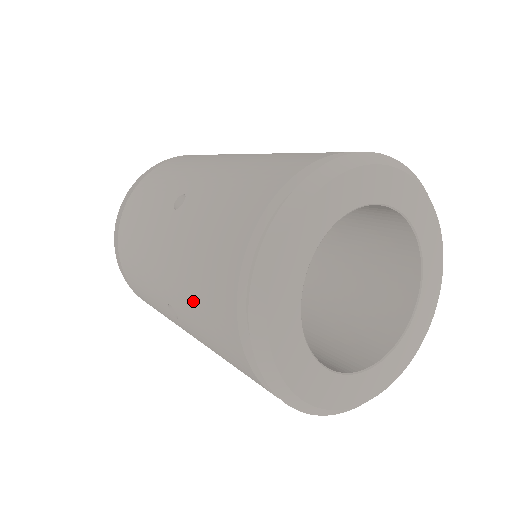
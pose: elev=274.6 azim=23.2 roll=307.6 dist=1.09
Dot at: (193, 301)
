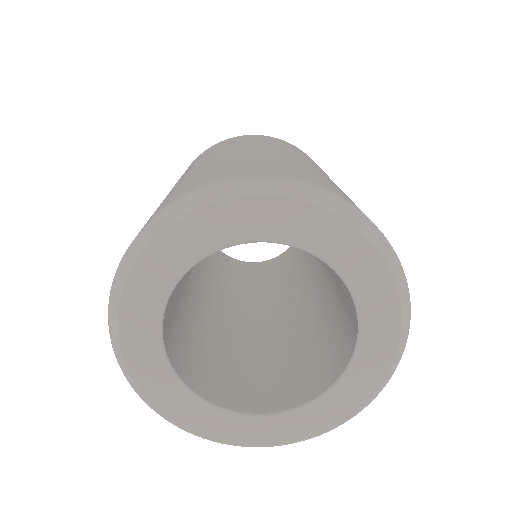
Dot at: occluded
